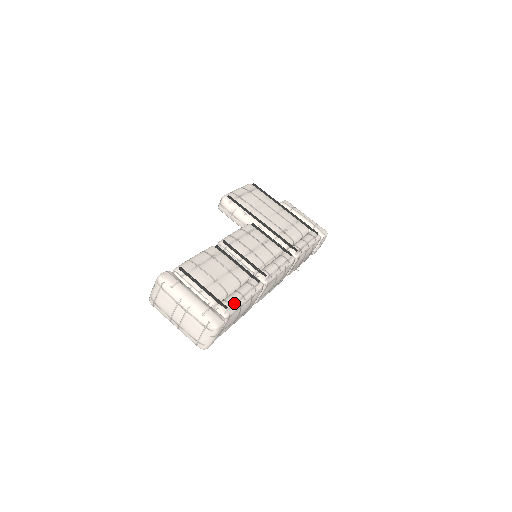
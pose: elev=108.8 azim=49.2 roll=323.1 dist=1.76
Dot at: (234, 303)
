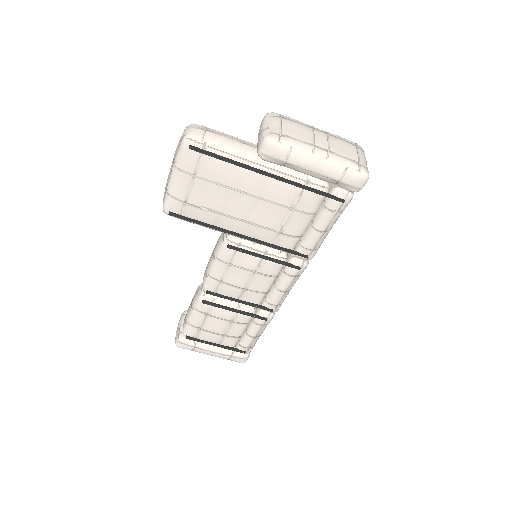
Dot at: (250, 345)
